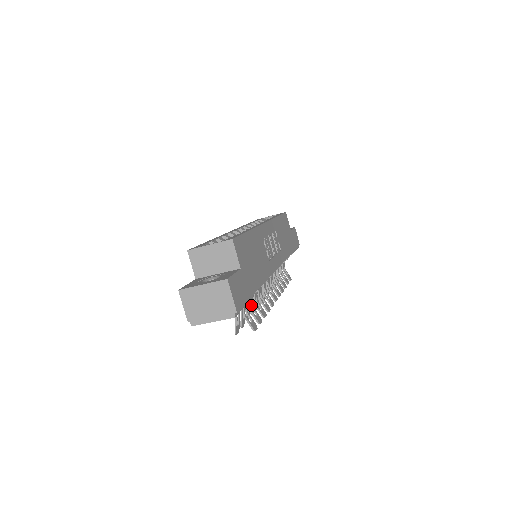
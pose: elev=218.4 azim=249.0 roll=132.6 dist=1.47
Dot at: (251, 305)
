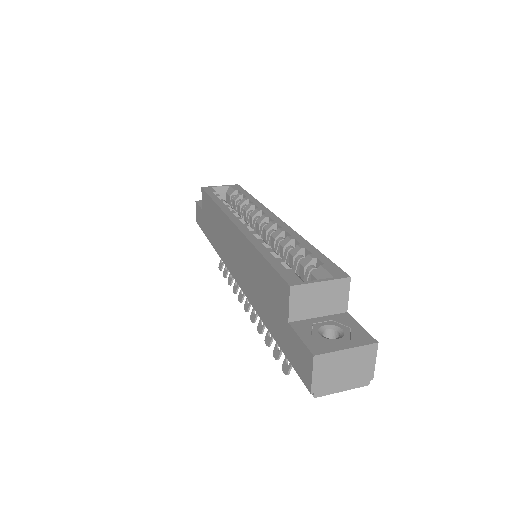
Dot at: occluded
